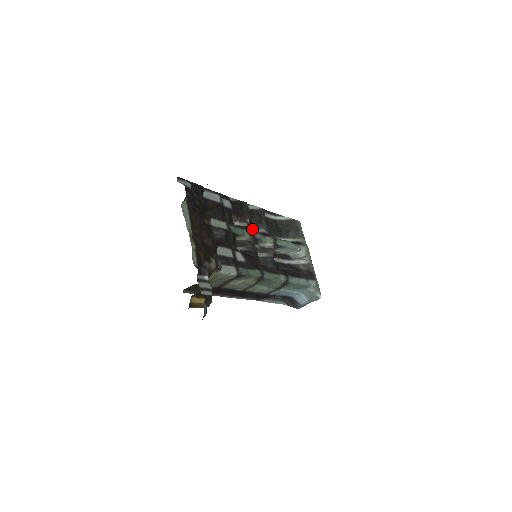
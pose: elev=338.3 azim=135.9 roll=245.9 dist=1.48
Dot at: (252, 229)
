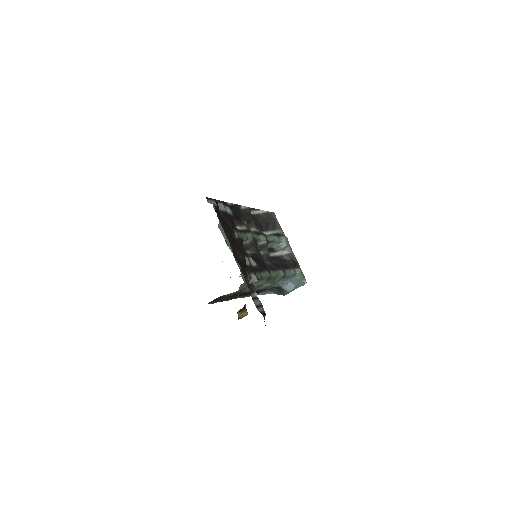
Dot at: occluded
